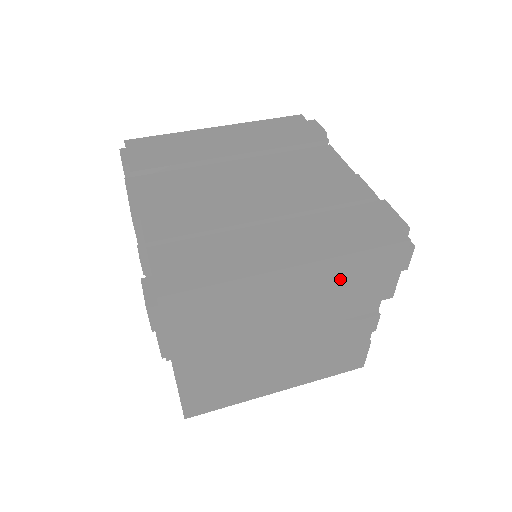
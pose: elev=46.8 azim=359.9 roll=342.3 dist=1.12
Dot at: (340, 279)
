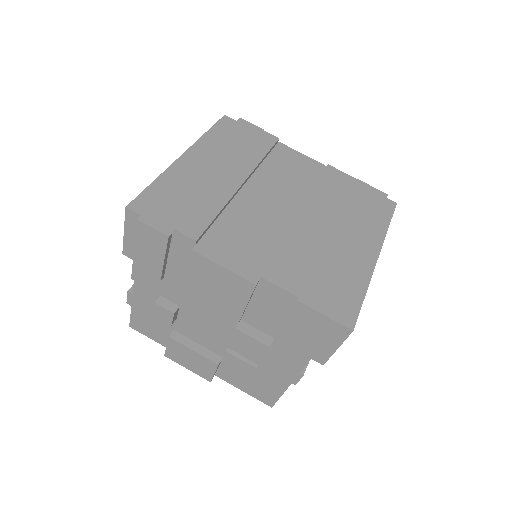
Dot at: occluded
